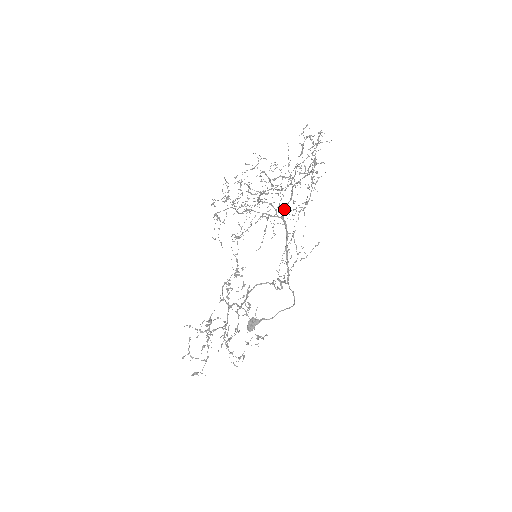
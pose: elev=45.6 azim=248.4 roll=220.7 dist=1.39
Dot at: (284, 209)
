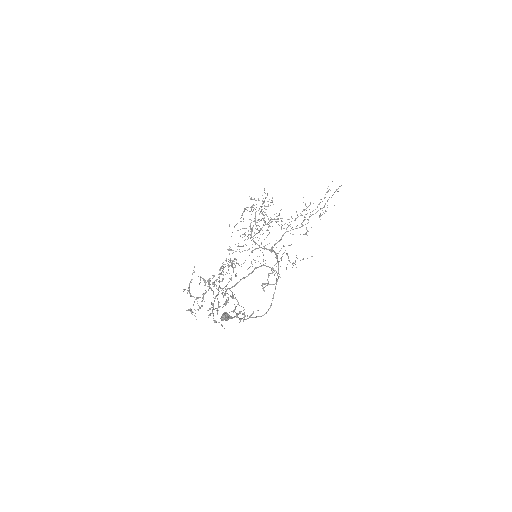
Dot at: occluded
